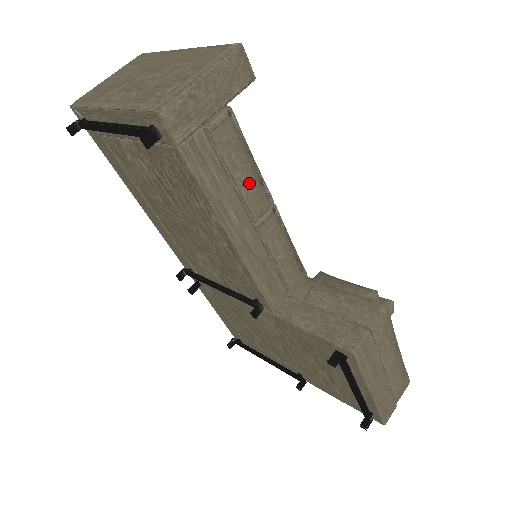
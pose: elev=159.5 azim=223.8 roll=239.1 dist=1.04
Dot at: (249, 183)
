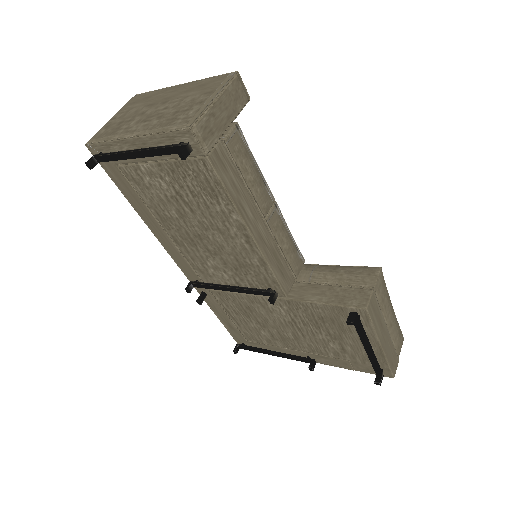
Dot at: (257, 184)
